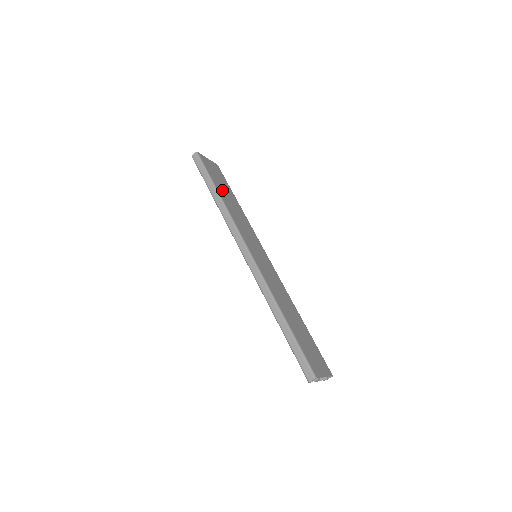
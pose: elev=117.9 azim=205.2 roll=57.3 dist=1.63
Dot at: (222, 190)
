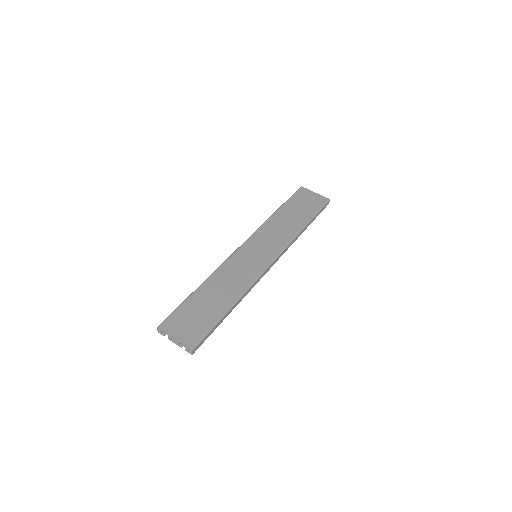
Dot at: (289, 211)
